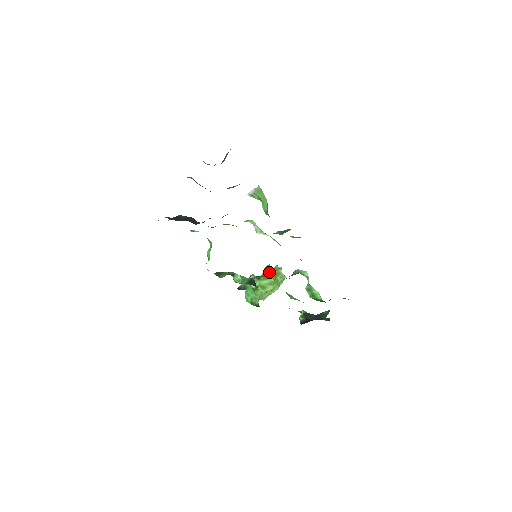
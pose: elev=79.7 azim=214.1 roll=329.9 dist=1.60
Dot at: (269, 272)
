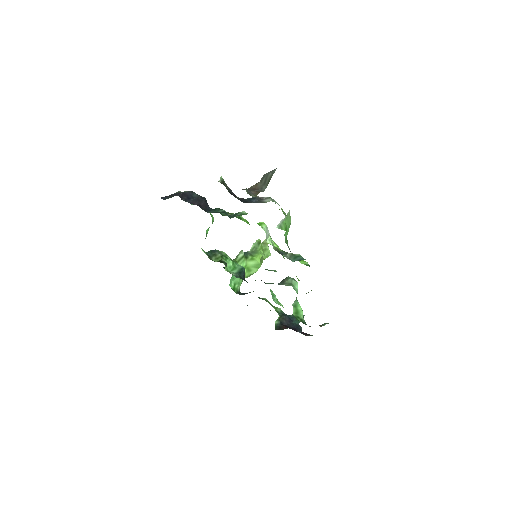
Dot at: (258, 249)
